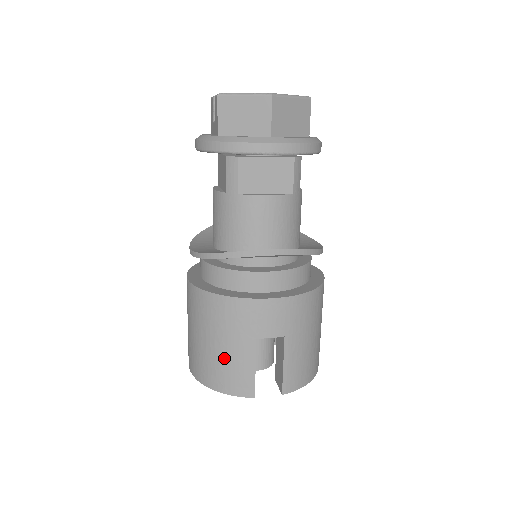
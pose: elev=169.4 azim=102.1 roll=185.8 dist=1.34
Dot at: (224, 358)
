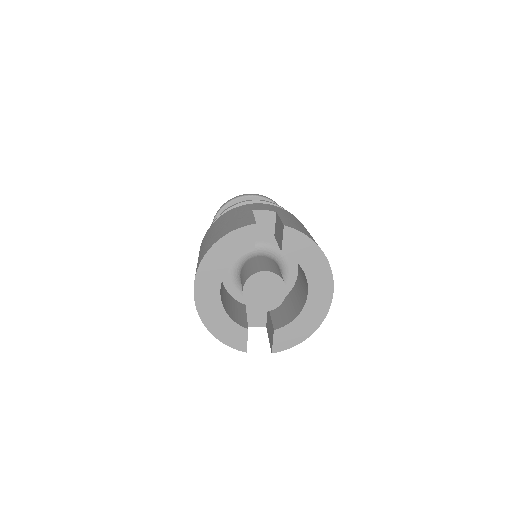
Dot at: (226, 225)
